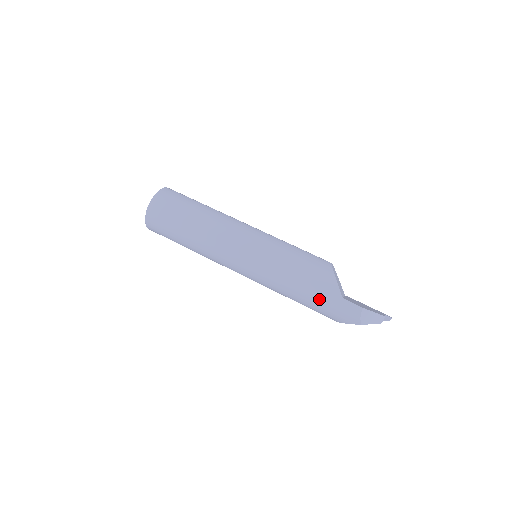
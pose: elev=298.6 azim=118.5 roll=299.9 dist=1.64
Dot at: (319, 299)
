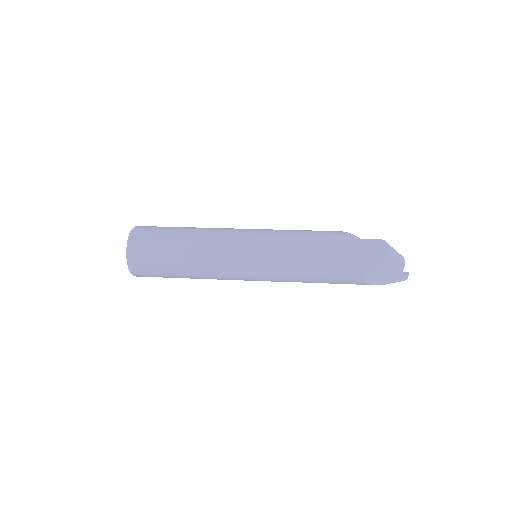
Dot at: (340, 248)
